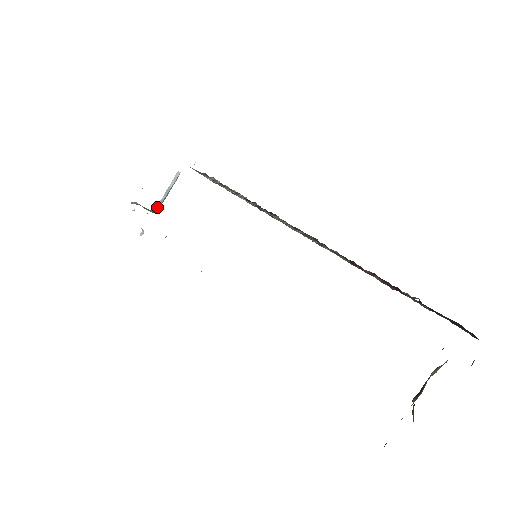
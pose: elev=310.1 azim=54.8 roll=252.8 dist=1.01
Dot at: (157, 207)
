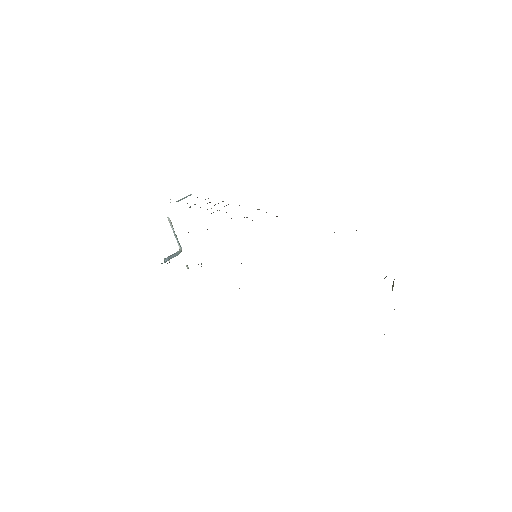
Dot at: (179, 246)
